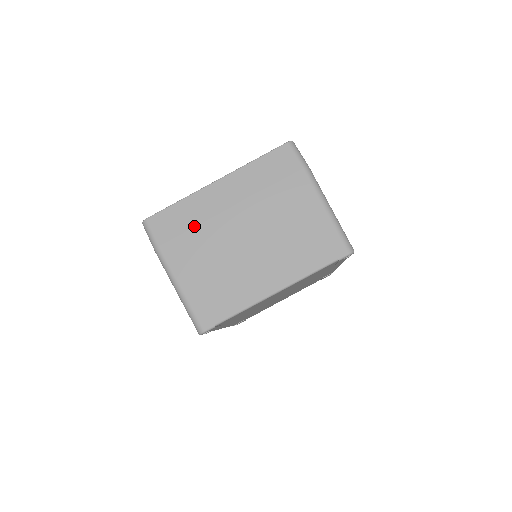
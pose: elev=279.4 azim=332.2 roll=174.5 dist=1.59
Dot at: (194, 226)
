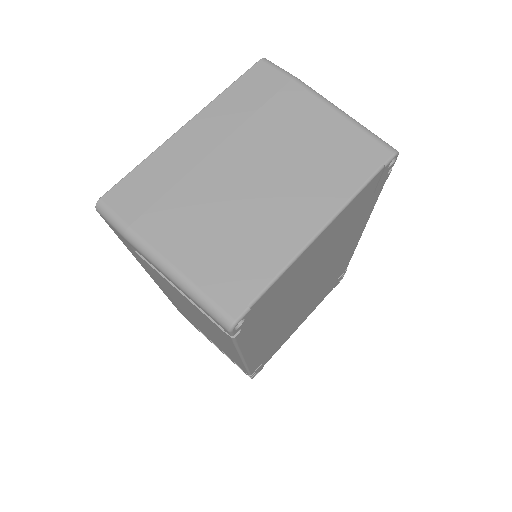
Dot at: (172, 185)
